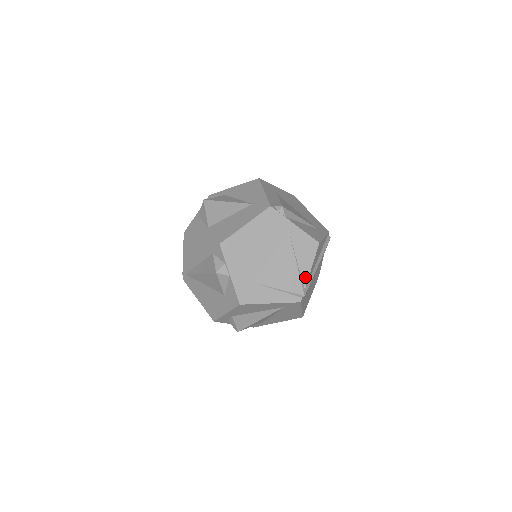
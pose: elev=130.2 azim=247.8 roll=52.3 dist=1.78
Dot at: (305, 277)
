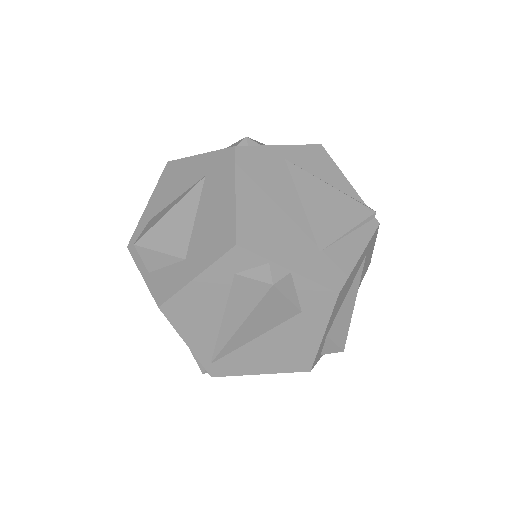
Dot at: (352, 193)
